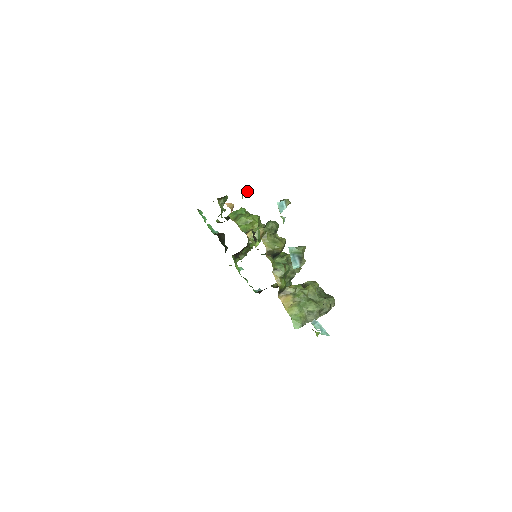
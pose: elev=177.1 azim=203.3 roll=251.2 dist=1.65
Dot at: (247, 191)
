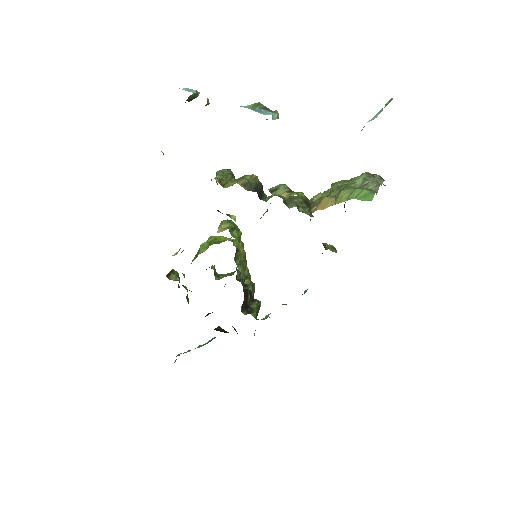
Dot at: occluded
